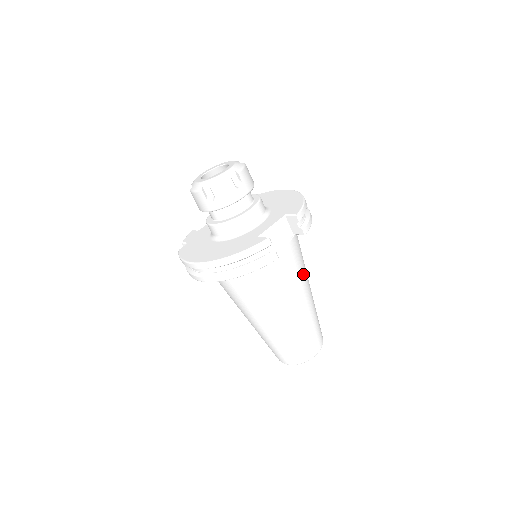
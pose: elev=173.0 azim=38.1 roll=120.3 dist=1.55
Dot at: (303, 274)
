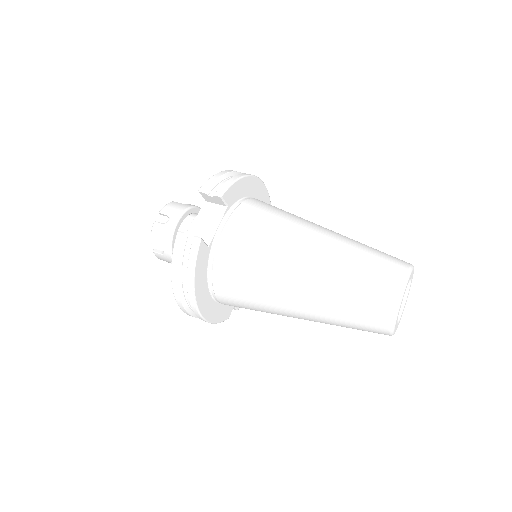
Dot at: (285, 227)
